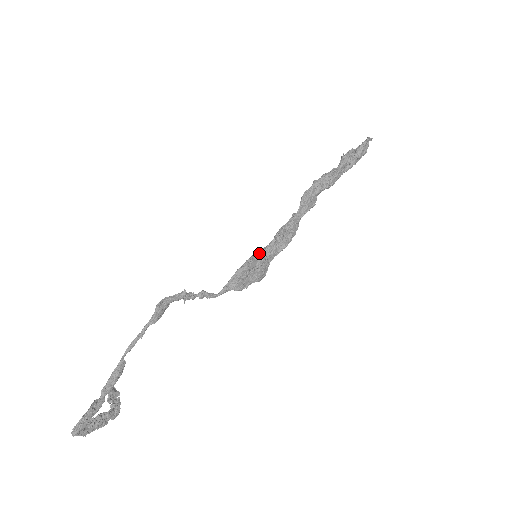
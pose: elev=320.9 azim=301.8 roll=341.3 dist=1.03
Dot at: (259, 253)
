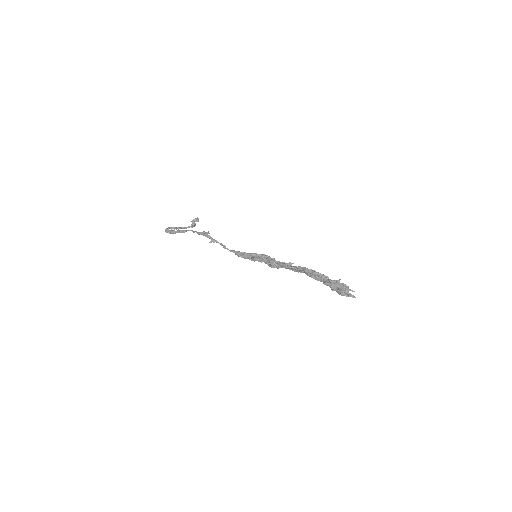
Dot at: (259, 256)
